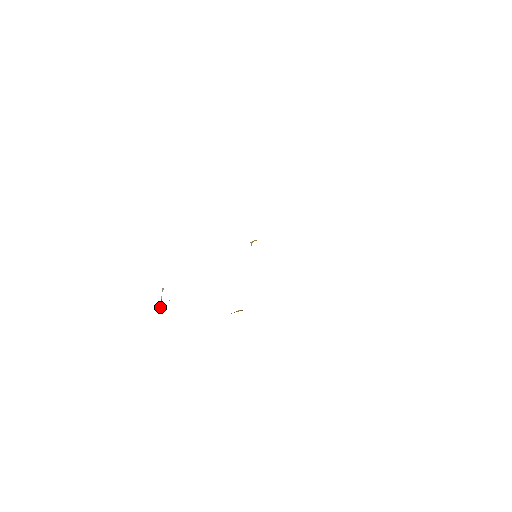
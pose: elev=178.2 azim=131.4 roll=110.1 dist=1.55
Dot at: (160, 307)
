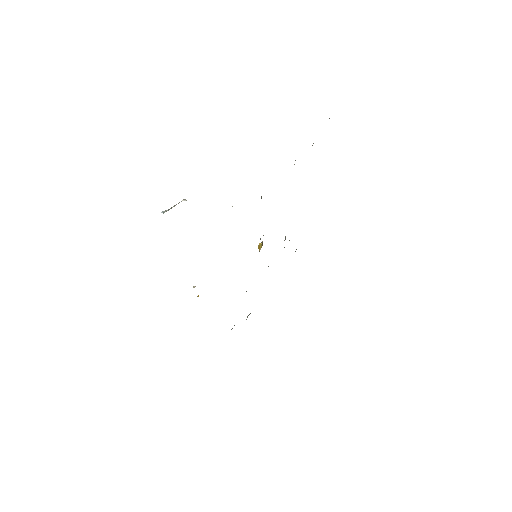
Dot at: occluded
